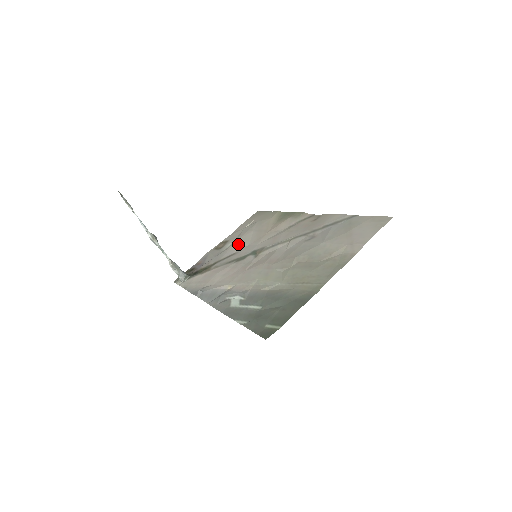
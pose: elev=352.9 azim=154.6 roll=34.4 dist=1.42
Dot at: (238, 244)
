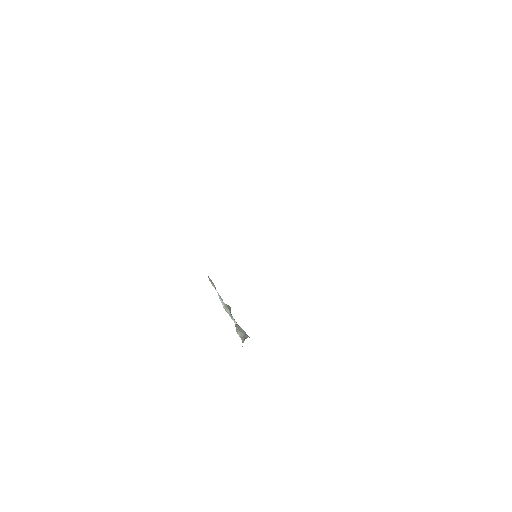
Dot at: occluded
